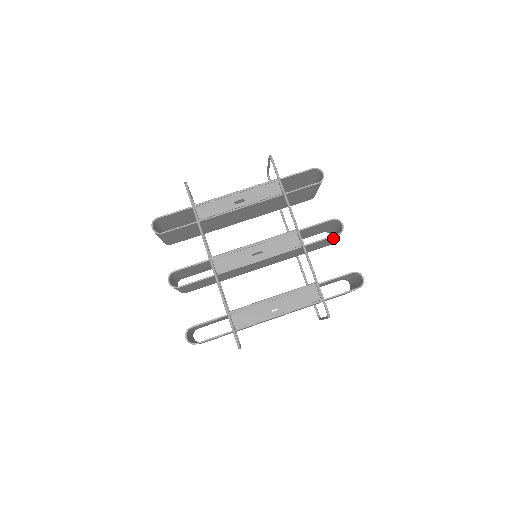
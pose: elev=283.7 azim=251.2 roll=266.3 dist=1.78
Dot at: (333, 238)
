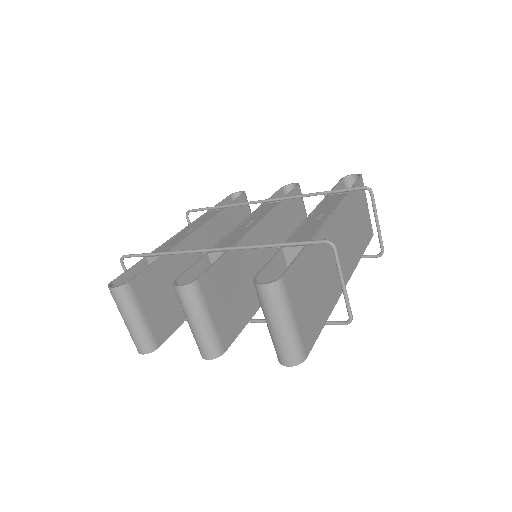
Dot at: (300, 199)
